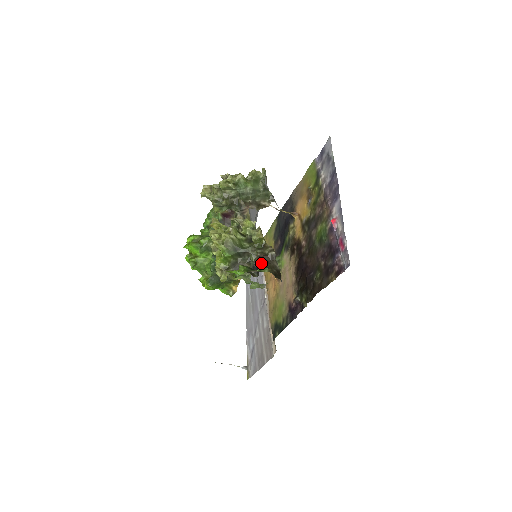
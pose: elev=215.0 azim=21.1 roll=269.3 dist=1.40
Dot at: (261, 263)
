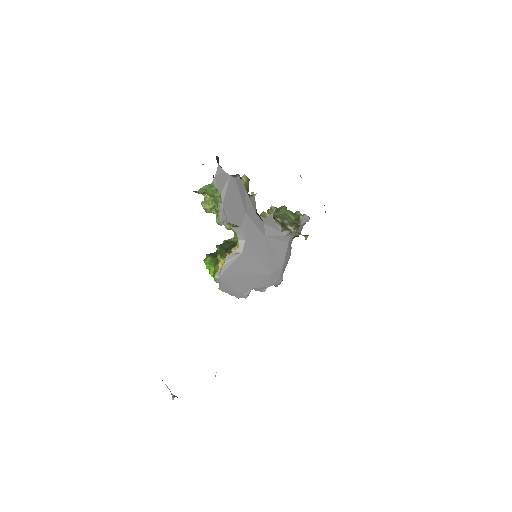
Dot at: occluded
